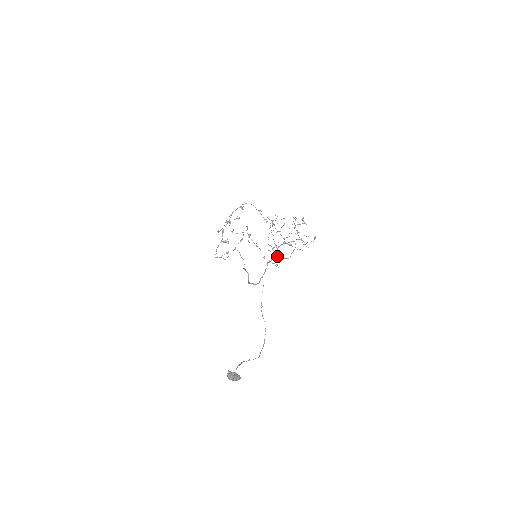
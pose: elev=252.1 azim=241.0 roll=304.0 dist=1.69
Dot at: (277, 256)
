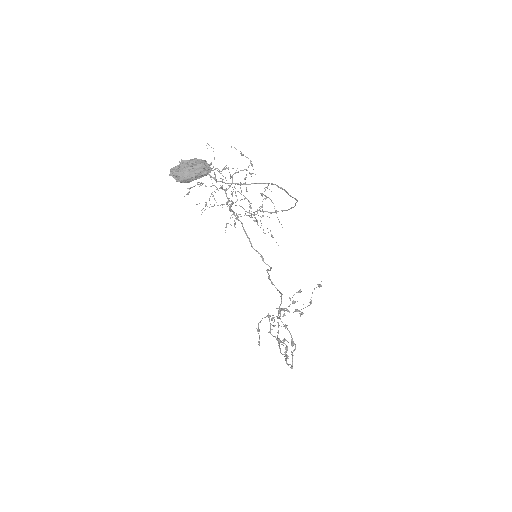
Dot at: (254, 215)
